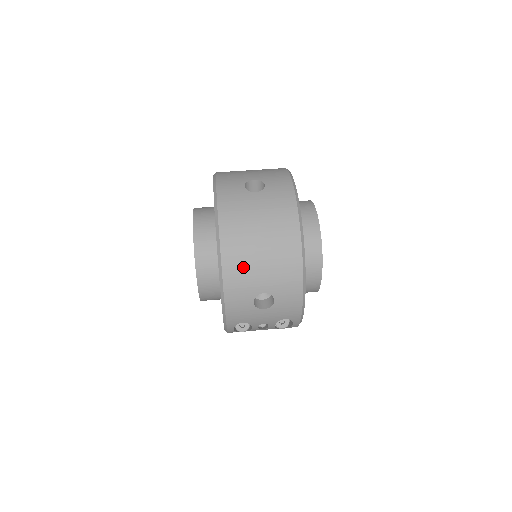
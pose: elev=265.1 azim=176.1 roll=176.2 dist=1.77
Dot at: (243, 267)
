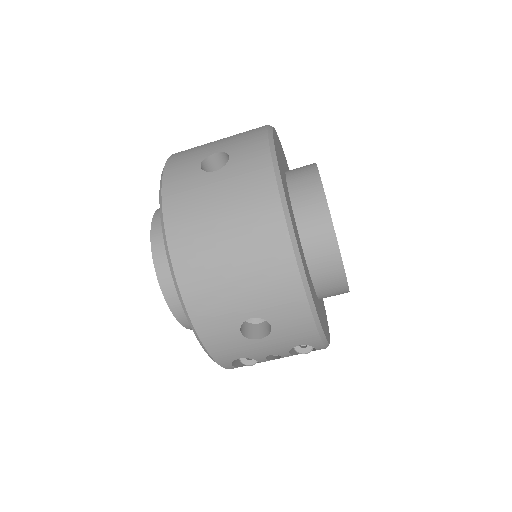
Dot at: (210, 287)
